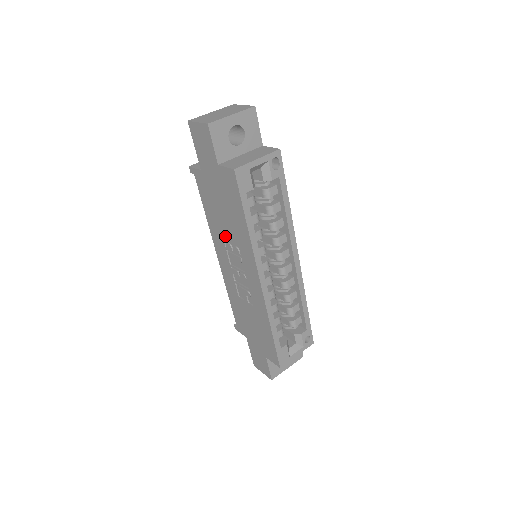
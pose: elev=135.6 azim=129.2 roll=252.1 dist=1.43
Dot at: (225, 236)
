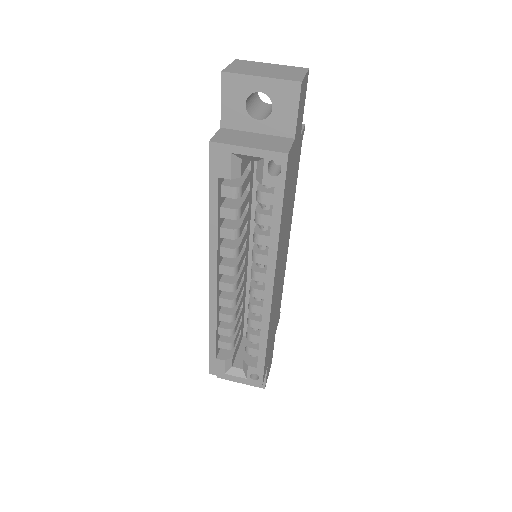
Dot at: occluded
